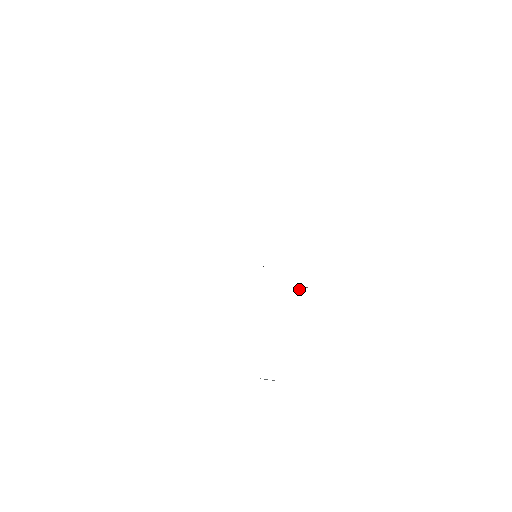
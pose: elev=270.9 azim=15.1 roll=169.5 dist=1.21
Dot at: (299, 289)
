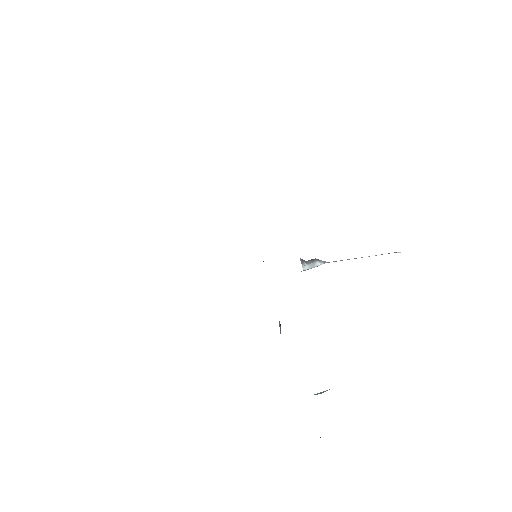
Dot at: occluded
